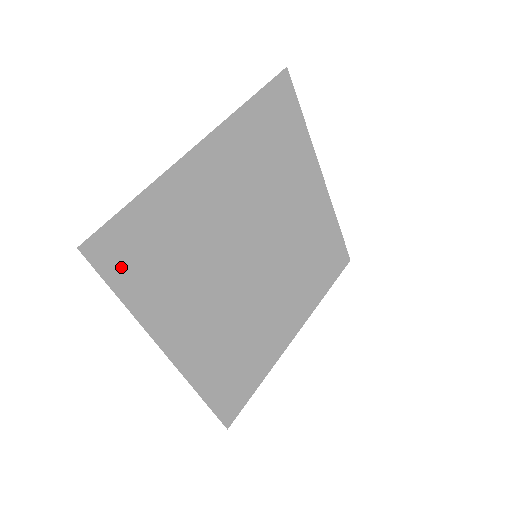
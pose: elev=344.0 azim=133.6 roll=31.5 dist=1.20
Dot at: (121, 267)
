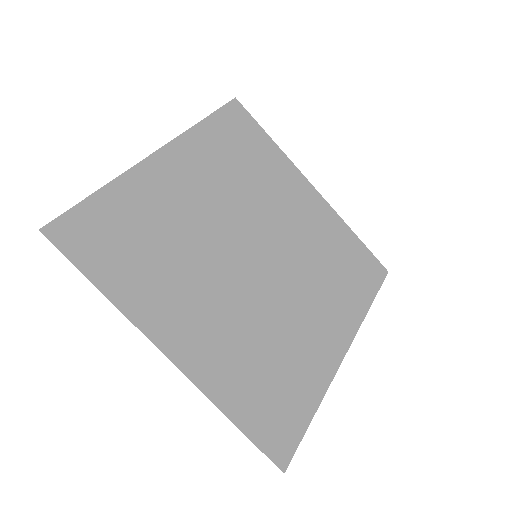
Dot at: (91, 253)
